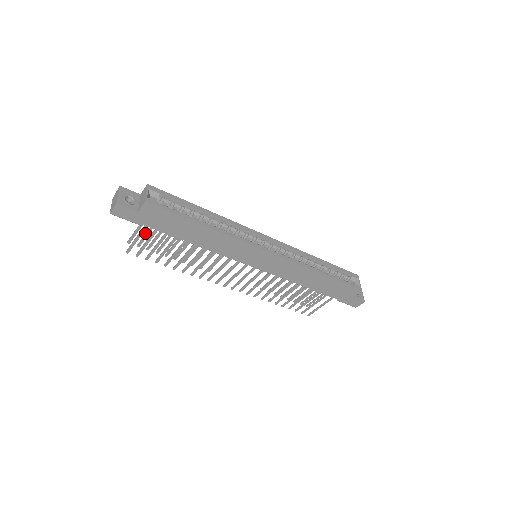
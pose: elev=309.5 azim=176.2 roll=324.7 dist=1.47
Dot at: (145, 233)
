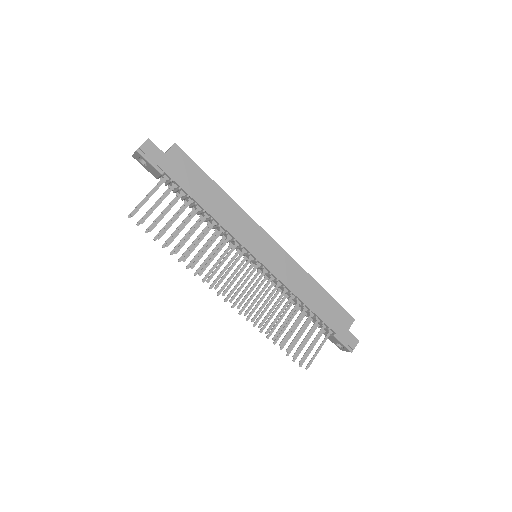
Dot at: occluded
